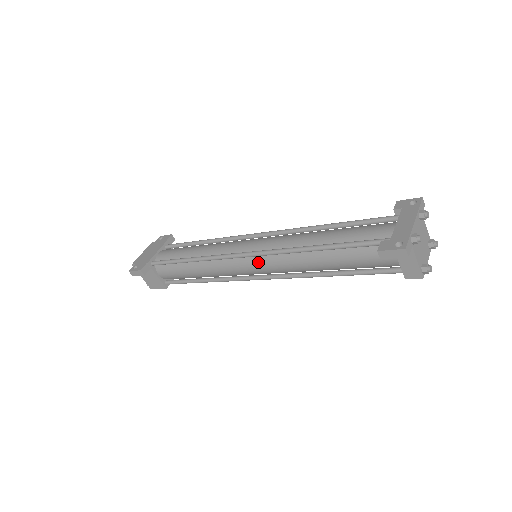
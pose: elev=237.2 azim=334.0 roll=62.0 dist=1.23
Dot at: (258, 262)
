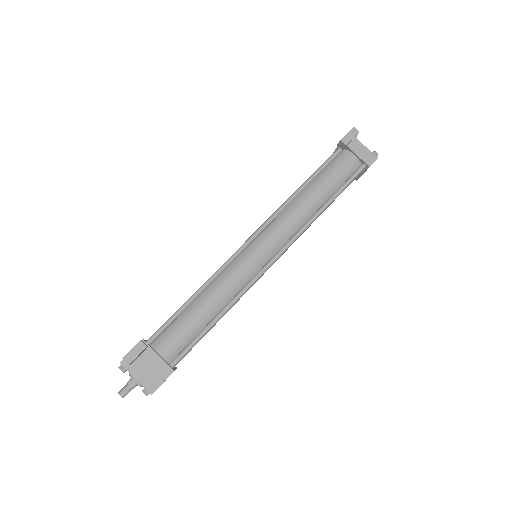
Dot at: (264, 239)
